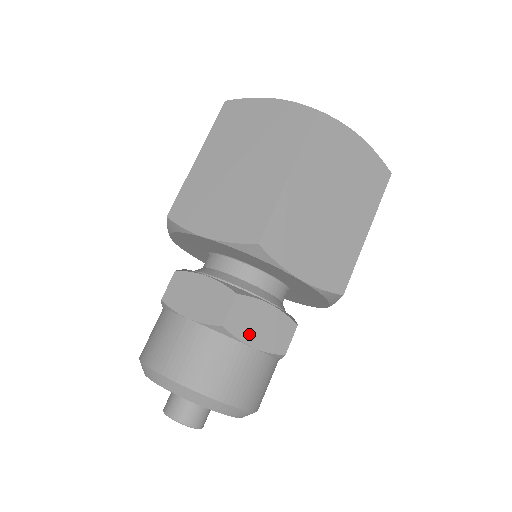
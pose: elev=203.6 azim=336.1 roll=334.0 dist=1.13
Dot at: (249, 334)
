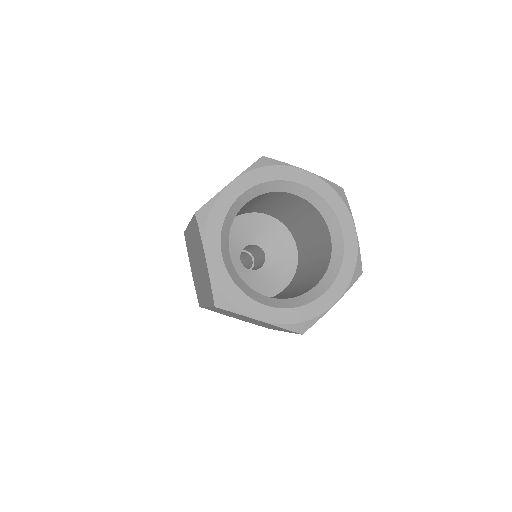
Dot at: occluded
